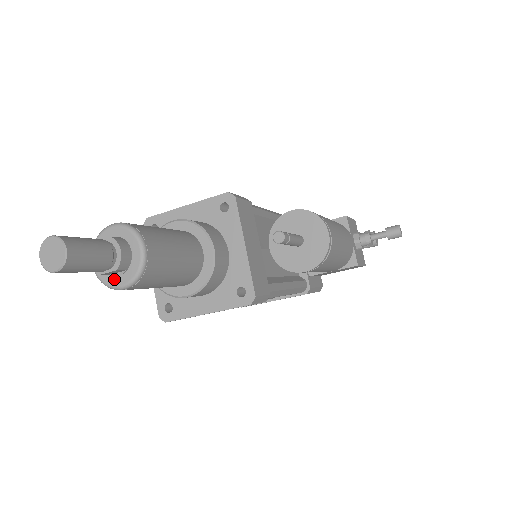
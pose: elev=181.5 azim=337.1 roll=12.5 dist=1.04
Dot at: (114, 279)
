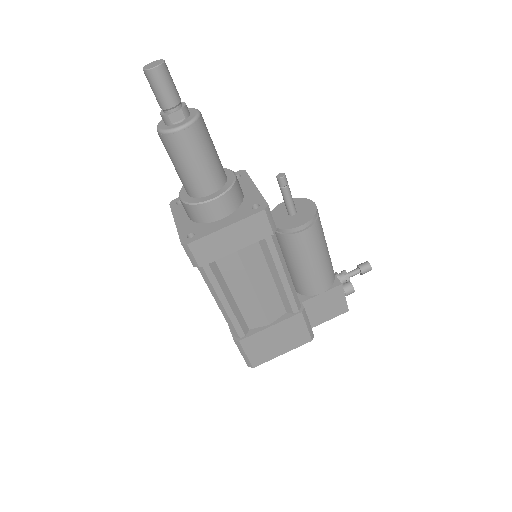
Dot at: (175, 125)
